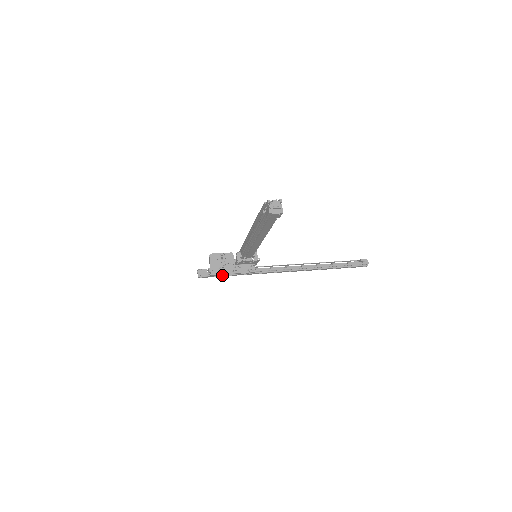
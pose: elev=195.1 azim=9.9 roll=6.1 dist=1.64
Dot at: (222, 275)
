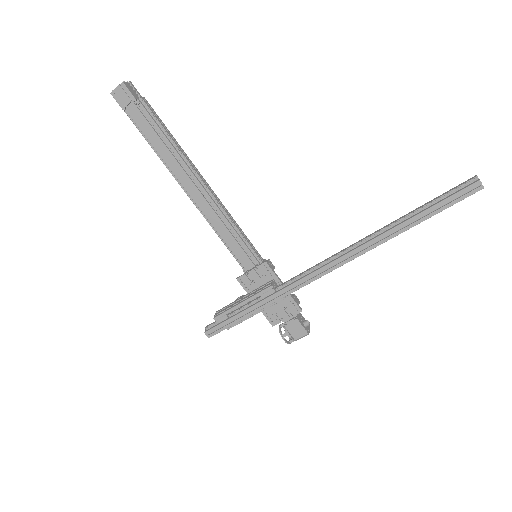
Dot at: (233, 317)
